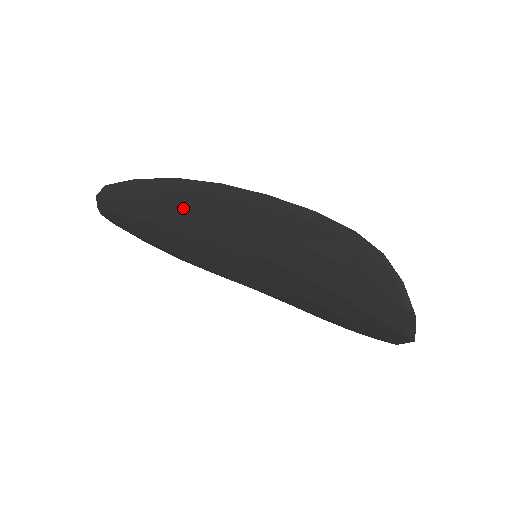
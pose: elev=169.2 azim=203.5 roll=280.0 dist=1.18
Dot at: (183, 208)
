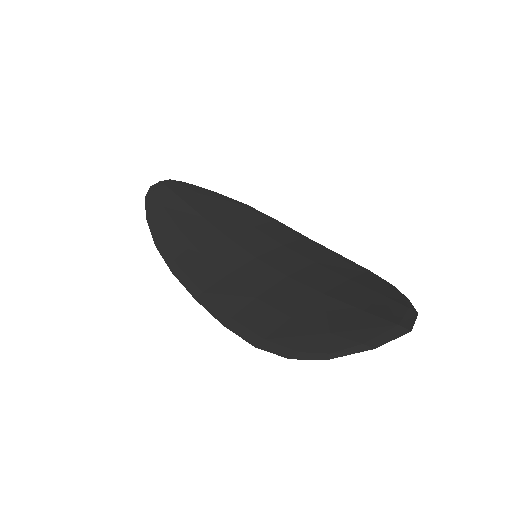
Dot at: (229, 212)
